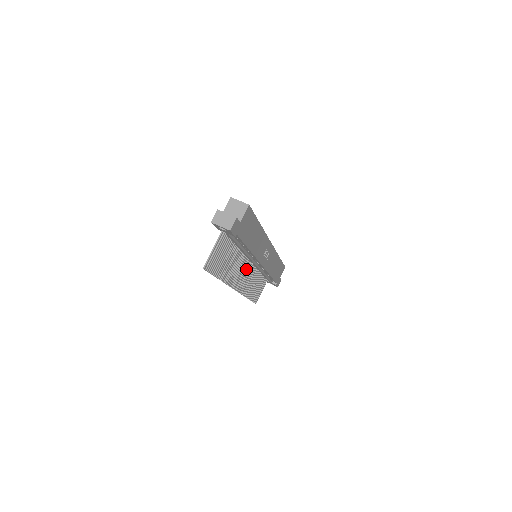
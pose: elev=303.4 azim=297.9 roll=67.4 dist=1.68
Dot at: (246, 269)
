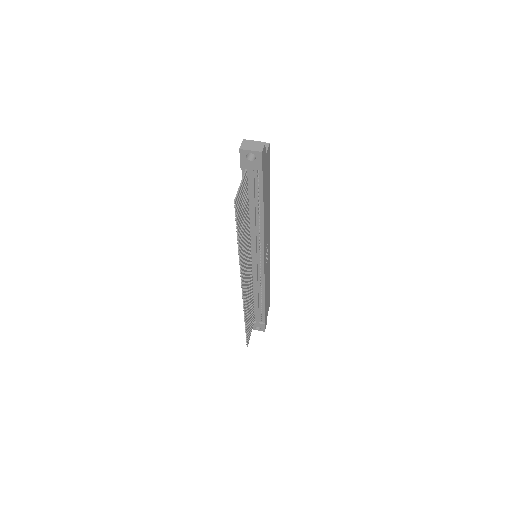
Dot at: (248, 269)
